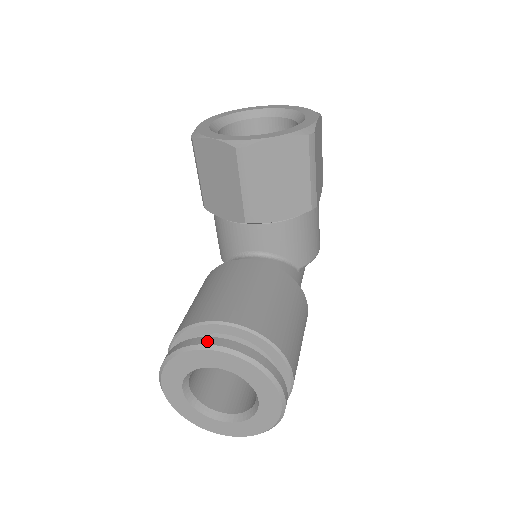
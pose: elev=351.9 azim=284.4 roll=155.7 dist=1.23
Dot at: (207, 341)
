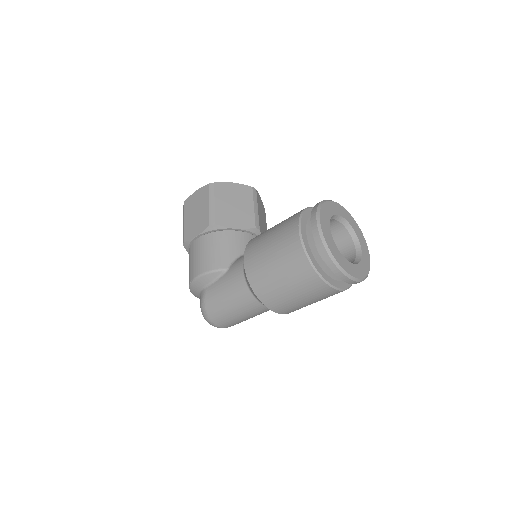
Dot at: occluded
